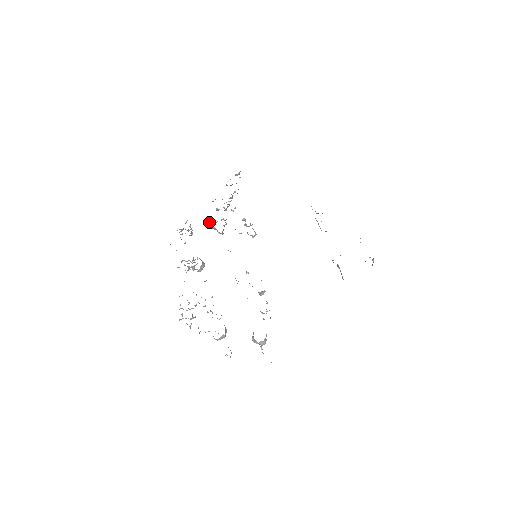
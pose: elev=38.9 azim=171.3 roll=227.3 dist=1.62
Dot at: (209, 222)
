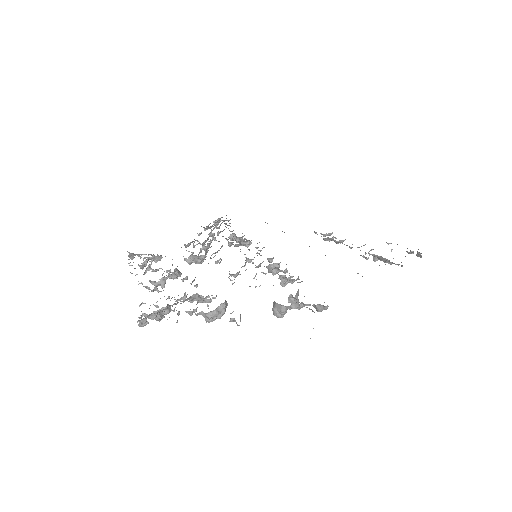
Dot at: occluded
